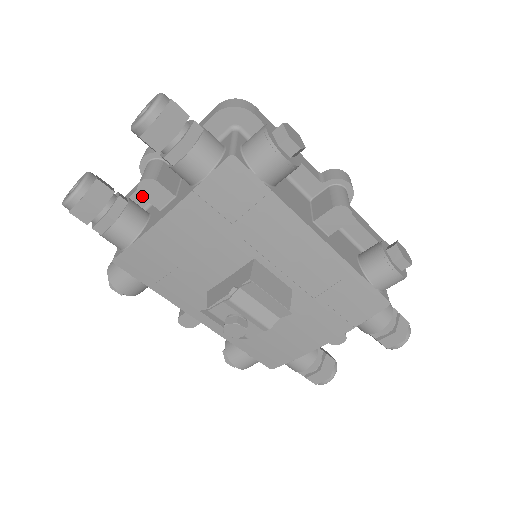
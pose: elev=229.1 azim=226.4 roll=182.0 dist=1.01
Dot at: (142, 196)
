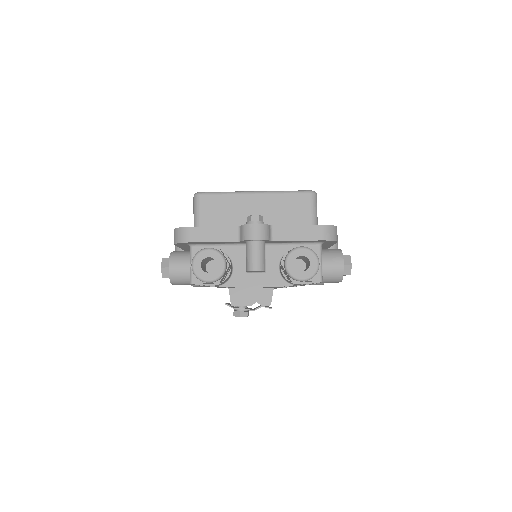
Dot at: (247, 271)
